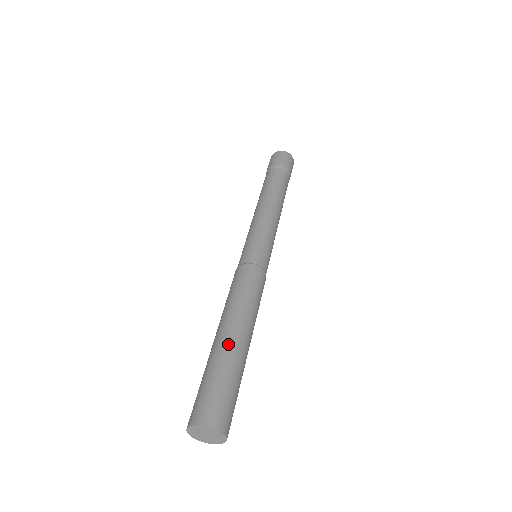
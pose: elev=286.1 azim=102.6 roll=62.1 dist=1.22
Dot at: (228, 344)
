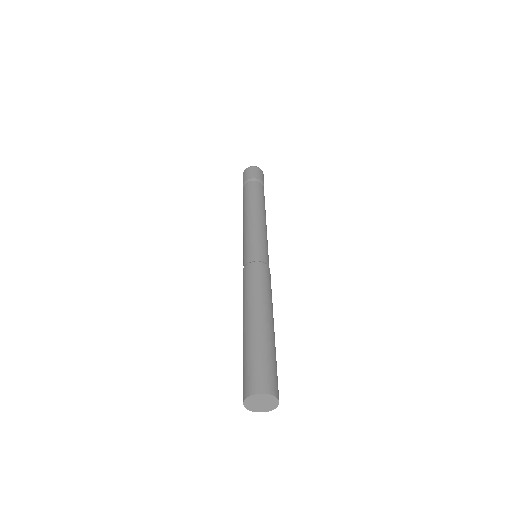
Dot at: (247, 331)
